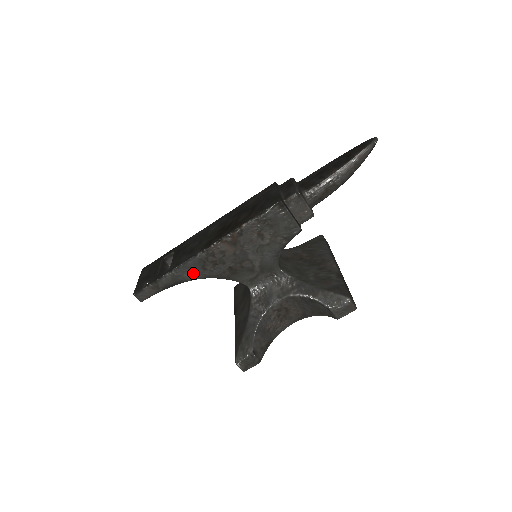
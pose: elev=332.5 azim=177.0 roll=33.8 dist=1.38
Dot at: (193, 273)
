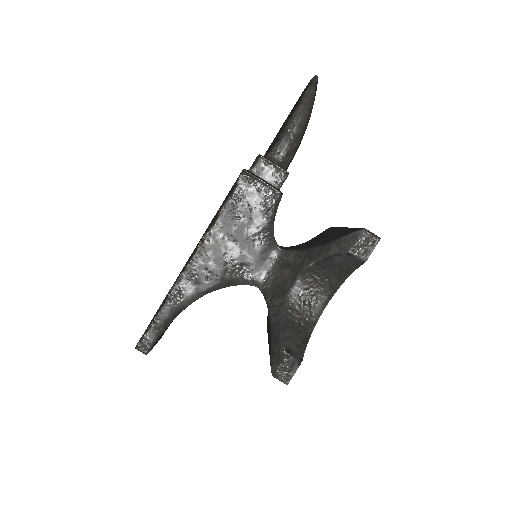
Dot at: (188, 293)
